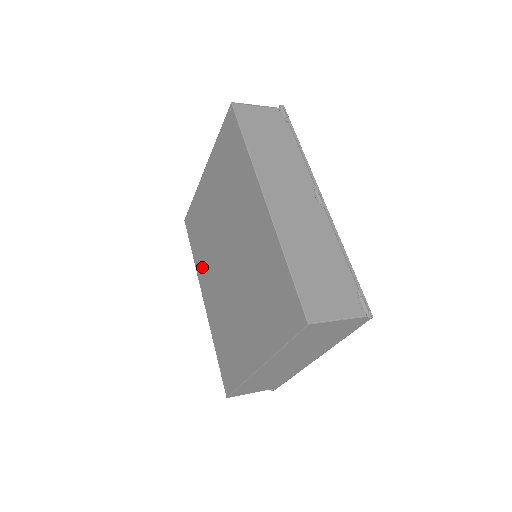
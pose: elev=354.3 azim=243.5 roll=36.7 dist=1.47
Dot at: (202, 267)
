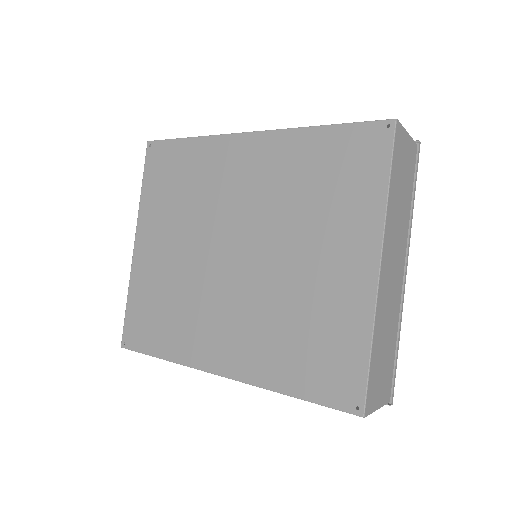
Dot at: (191, 340)
